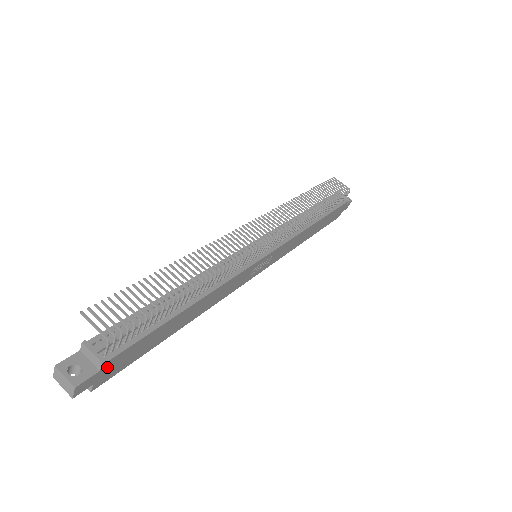
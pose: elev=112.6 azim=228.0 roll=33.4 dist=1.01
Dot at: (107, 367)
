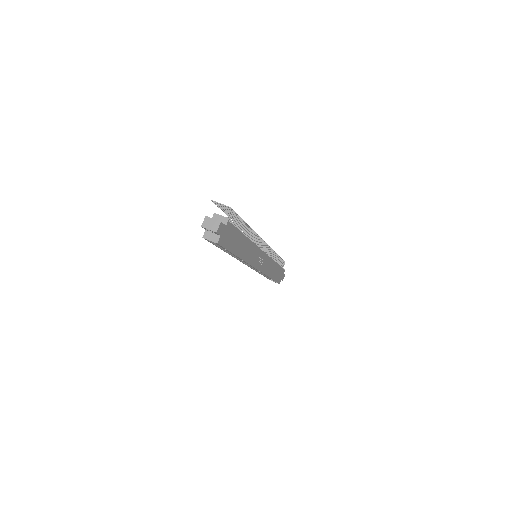
Dot at: (227, 229)
